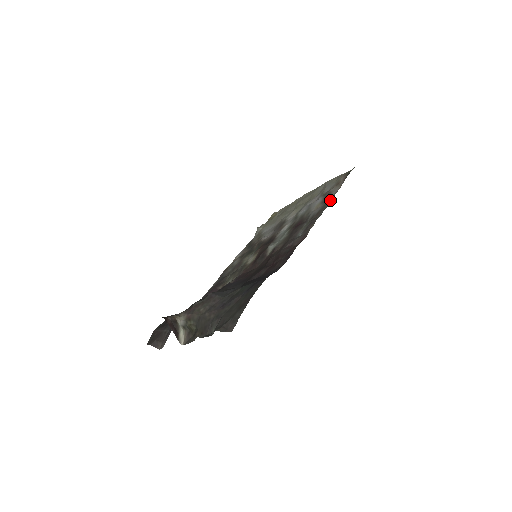
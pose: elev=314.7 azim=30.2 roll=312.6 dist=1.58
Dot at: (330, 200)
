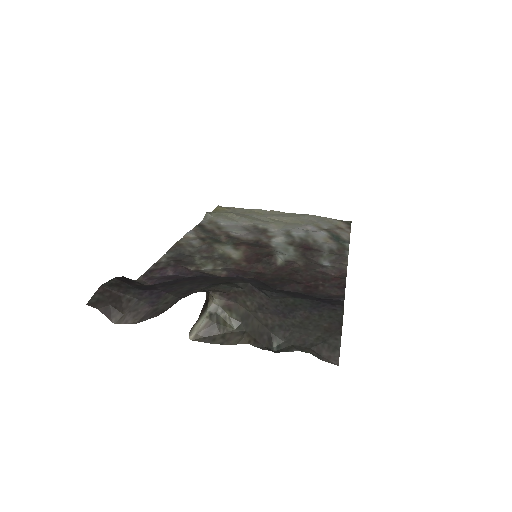
Dot at: (346, 242)
